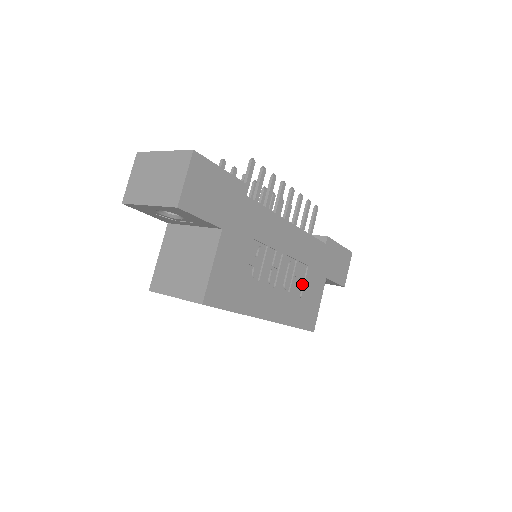
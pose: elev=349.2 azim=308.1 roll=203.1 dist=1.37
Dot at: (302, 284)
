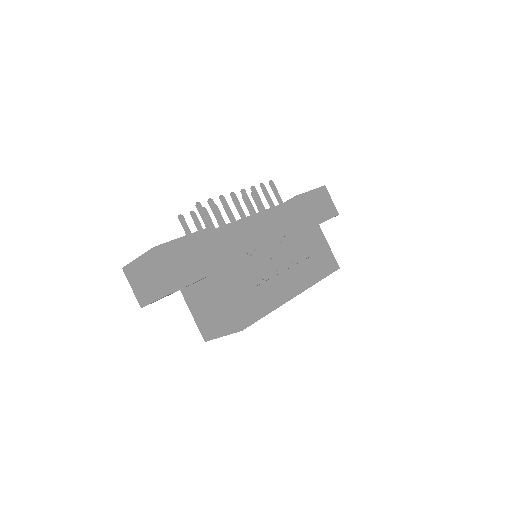
Dot at: (303, 247)
